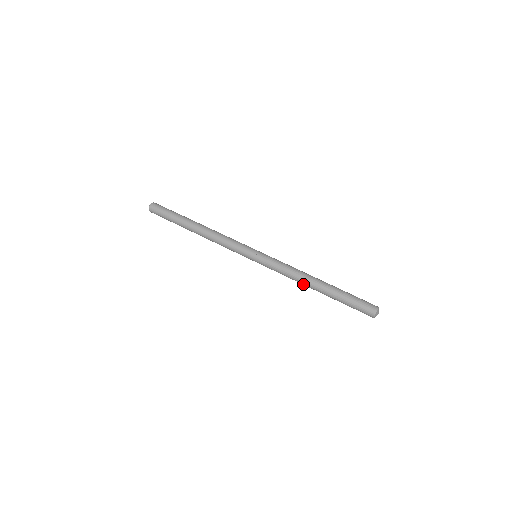
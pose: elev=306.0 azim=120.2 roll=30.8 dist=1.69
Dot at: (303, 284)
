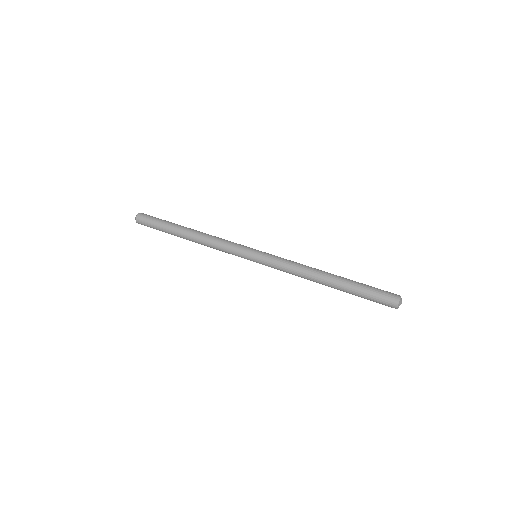
Dot at: occluded
